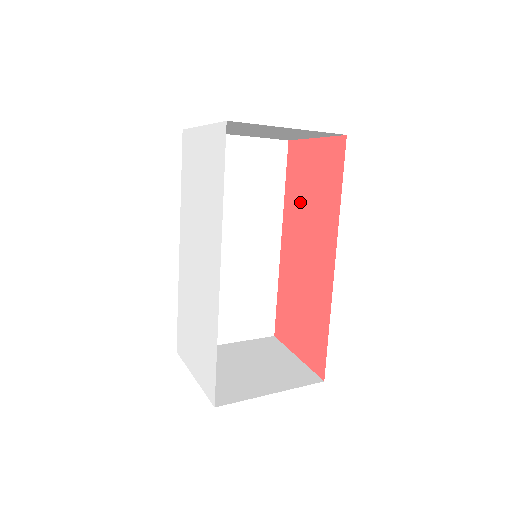
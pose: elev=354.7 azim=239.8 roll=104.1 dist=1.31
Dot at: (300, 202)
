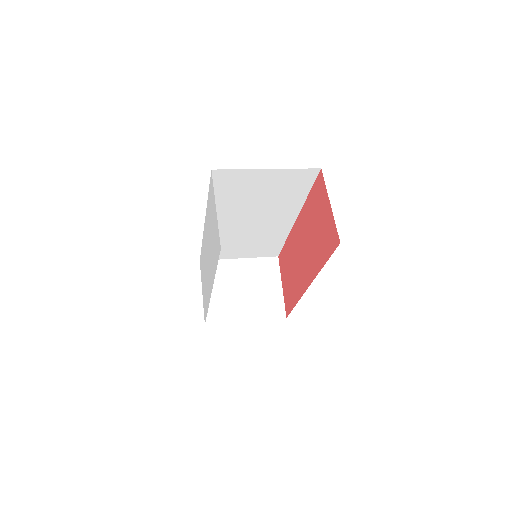
Dot at: (310, 222)
